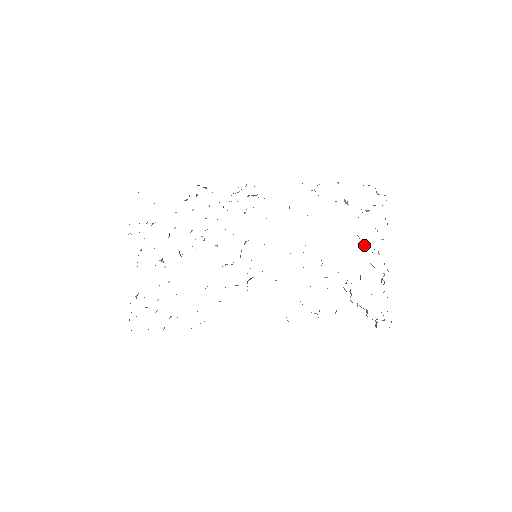
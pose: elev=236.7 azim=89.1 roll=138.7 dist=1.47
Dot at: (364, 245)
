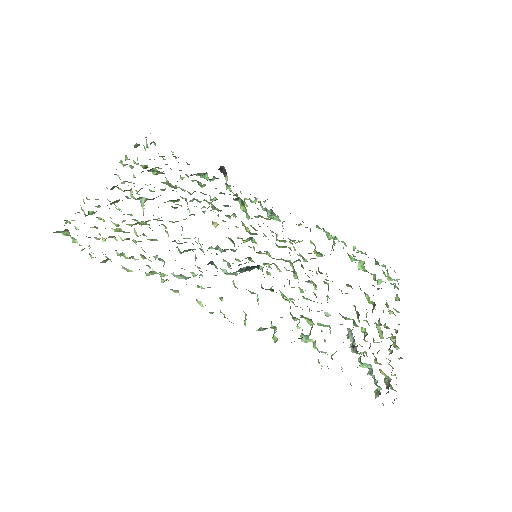
Dot at: (373, 308)
